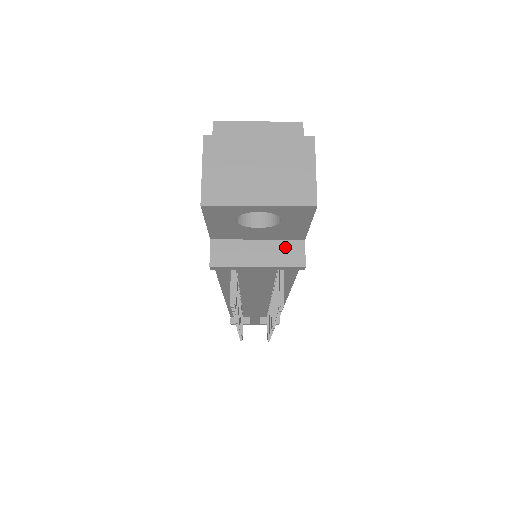
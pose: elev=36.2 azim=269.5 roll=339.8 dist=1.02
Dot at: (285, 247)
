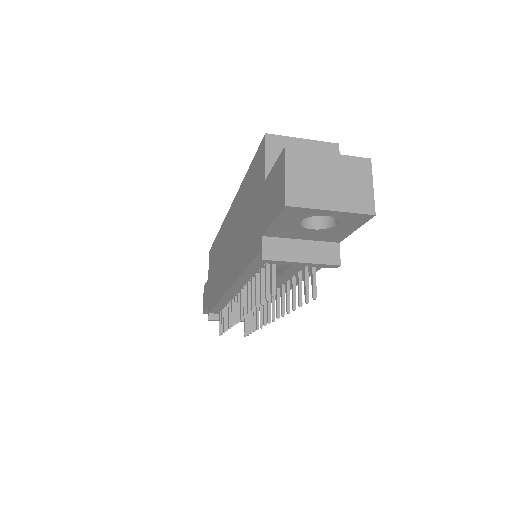
Dot at: (324, 248)
